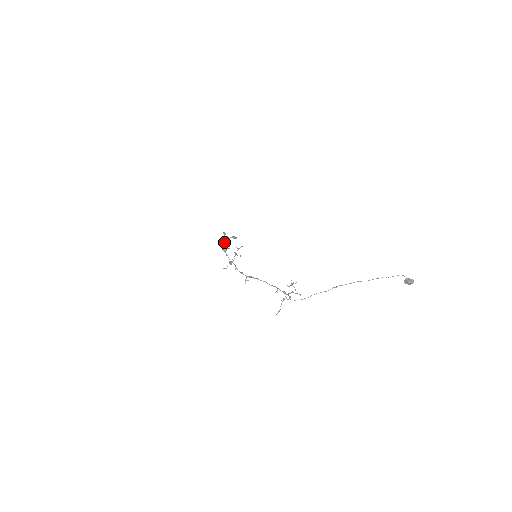
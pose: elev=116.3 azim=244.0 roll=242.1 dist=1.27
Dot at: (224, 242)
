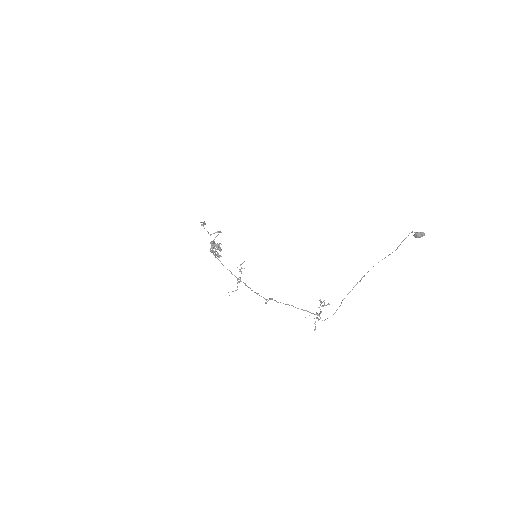
Dot at: occluded
